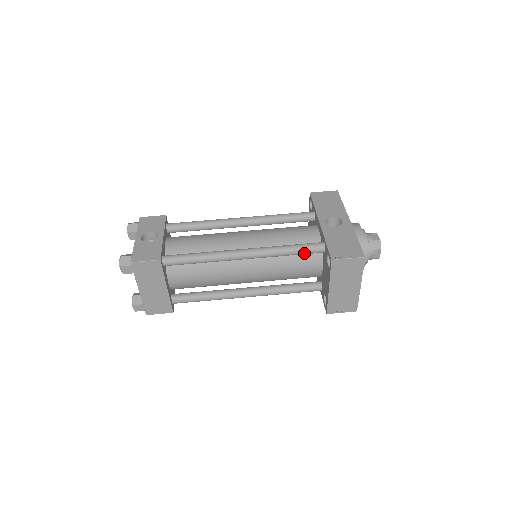
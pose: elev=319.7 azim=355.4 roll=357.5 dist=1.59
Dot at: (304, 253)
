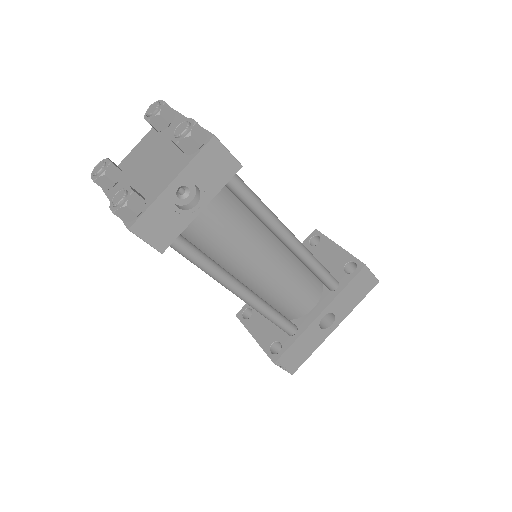
Dot at: (275, 324)
